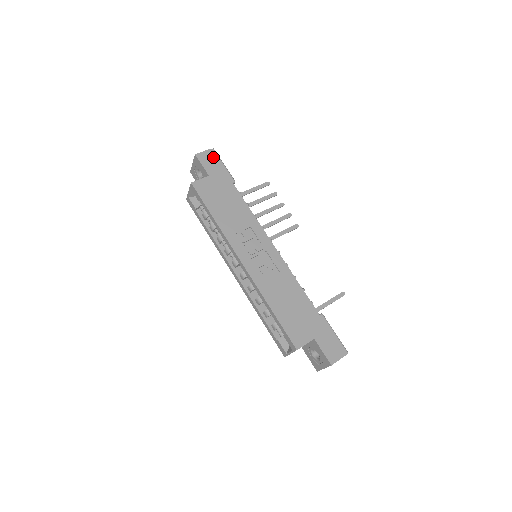
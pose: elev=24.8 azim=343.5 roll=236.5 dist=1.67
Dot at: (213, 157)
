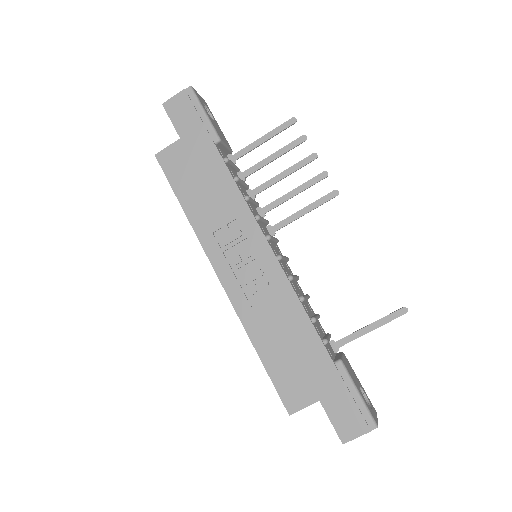
Dot at: (188, 103)
